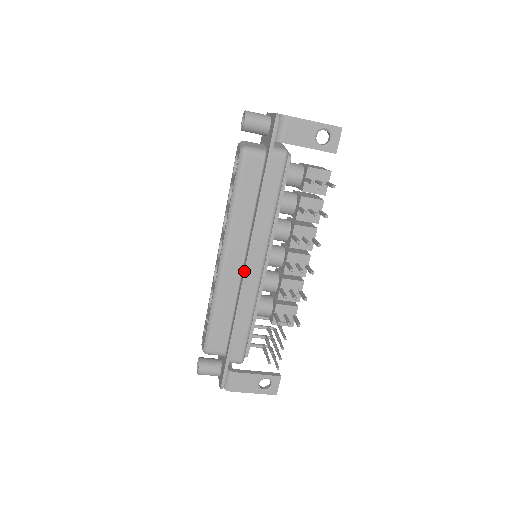
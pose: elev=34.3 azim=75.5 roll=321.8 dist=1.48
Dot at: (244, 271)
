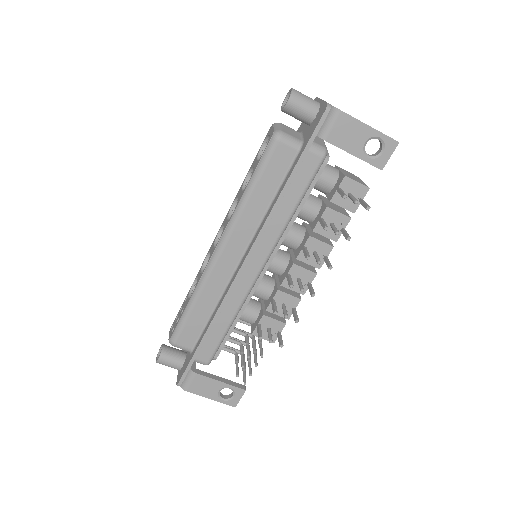
Dot at: (238, 271)
